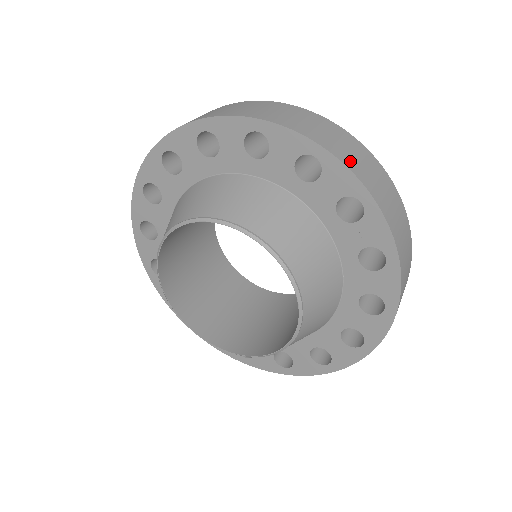
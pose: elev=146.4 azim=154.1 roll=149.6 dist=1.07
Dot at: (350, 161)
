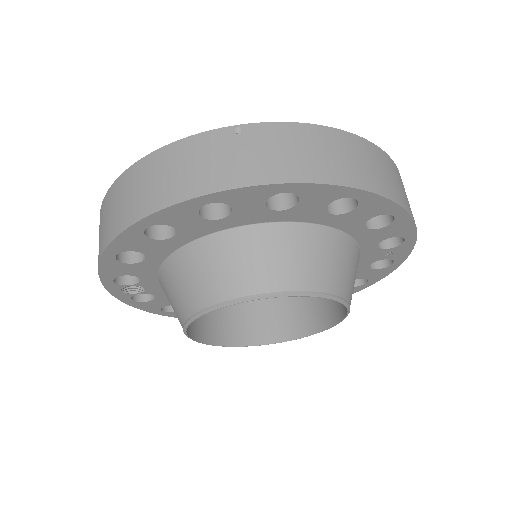
Dot at: occluded
